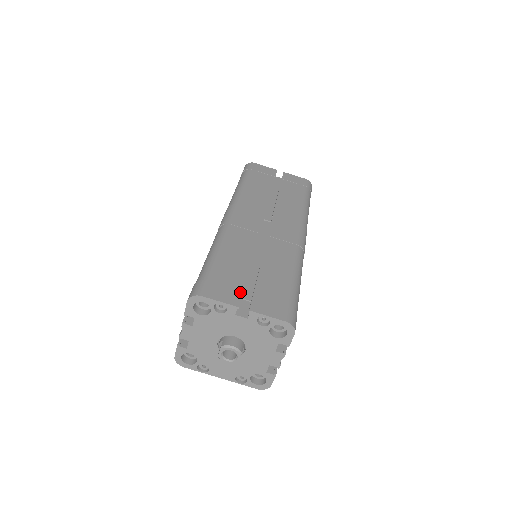
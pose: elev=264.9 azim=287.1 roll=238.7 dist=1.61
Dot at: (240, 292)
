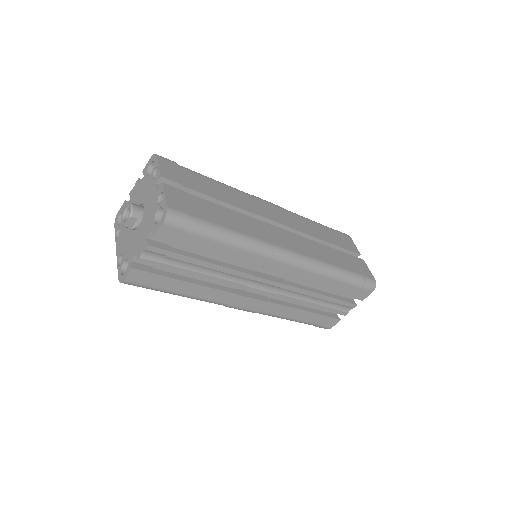
Dot at: (179, 182)
